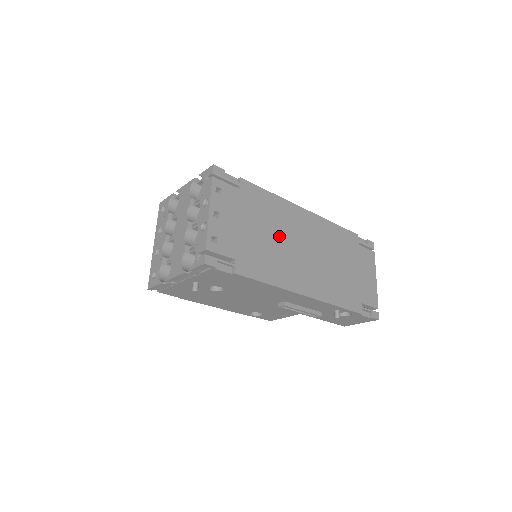
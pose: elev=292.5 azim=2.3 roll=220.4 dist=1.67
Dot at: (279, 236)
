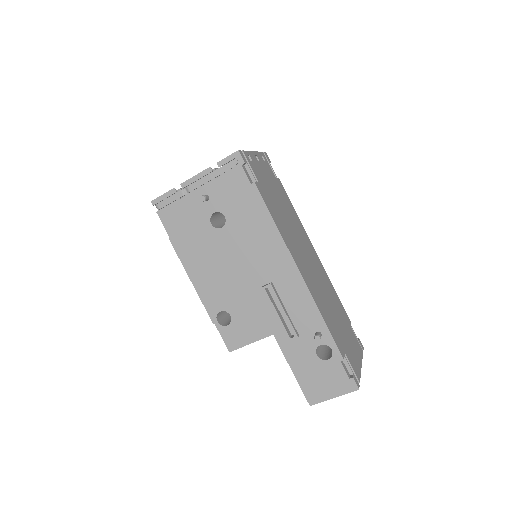
Dot at: (292, 226)
